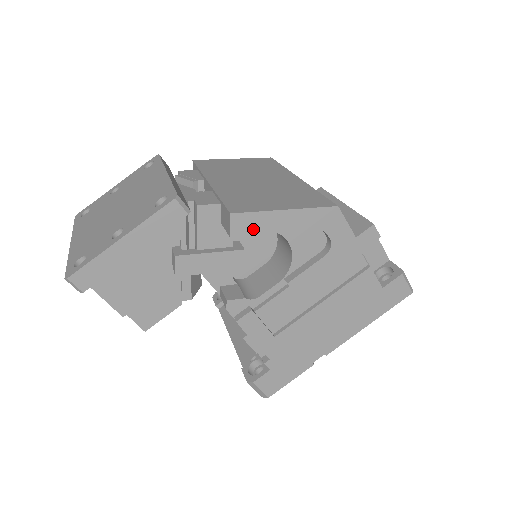
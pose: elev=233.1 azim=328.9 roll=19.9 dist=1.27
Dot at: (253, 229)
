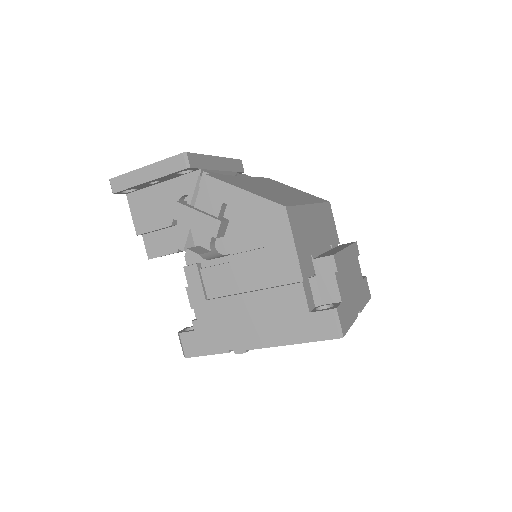
Dot at: (216, 194)
